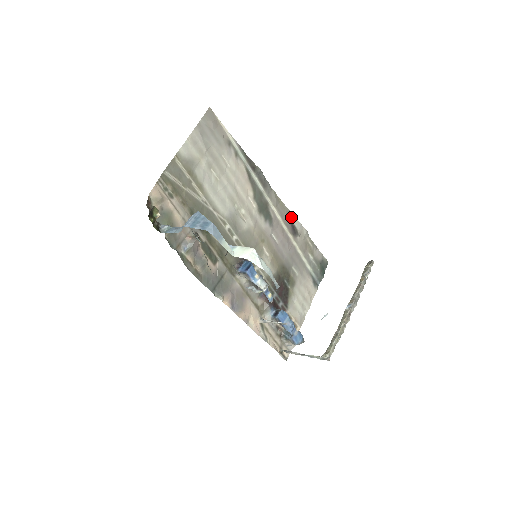
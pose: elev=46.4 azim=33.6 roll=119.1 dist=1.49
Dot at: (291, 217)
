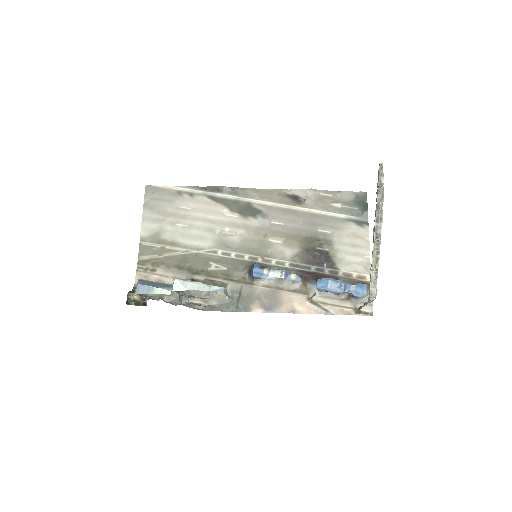
Dot at: (286, 192)
